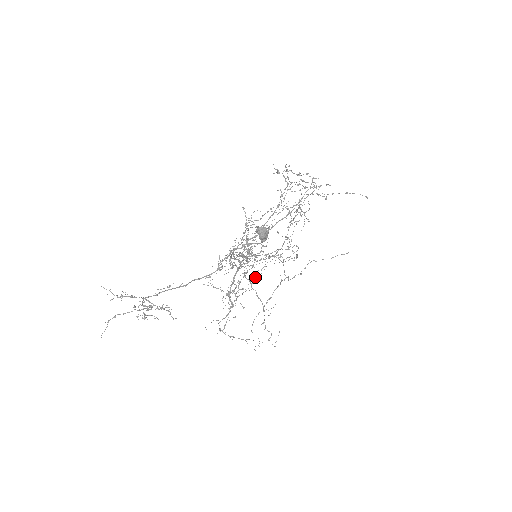
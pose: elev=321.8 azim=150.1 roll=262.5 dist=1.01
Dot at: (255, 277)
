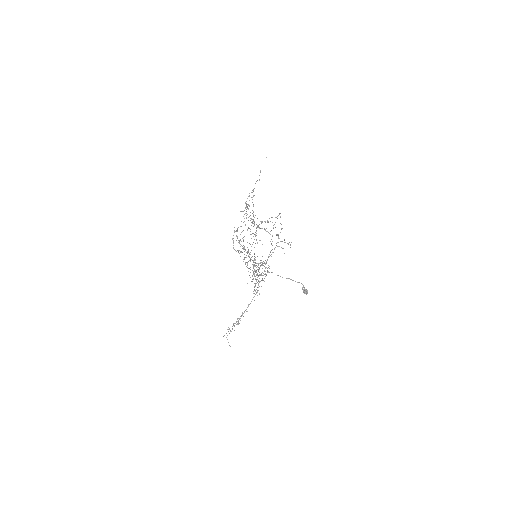
Dot at: occluded
